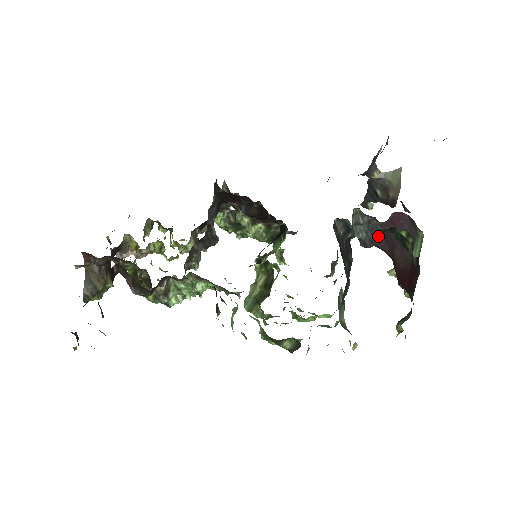
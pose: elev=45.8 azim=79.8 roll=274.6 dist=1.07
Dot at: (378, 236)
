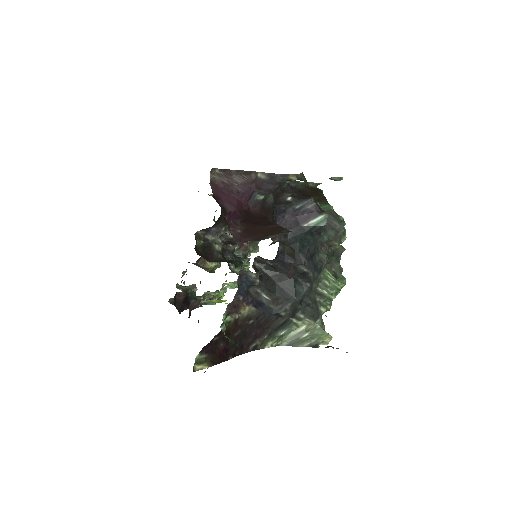
Dot at: occluded
